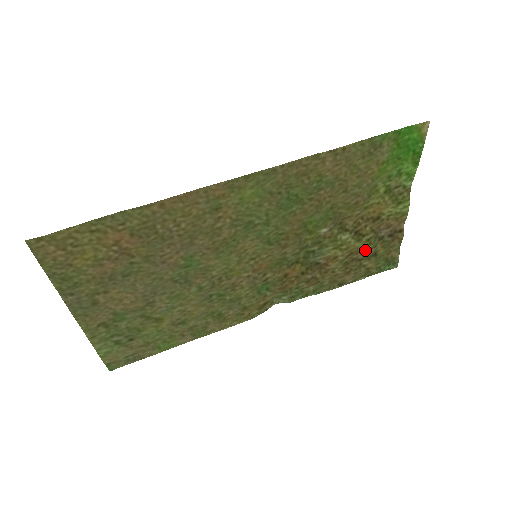
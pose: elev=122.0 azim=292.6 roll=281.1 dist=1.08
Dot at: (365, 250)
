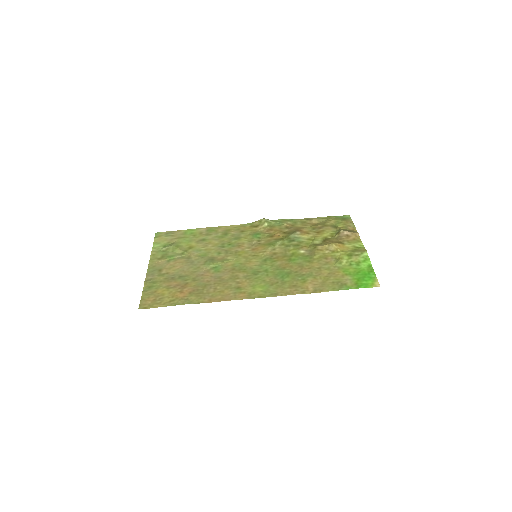
Dot at: (329, 231)
